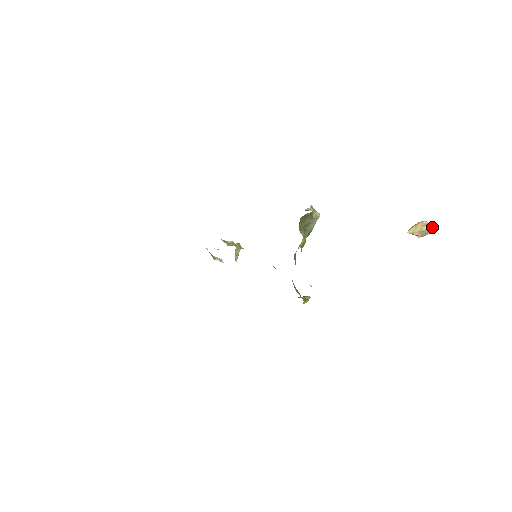
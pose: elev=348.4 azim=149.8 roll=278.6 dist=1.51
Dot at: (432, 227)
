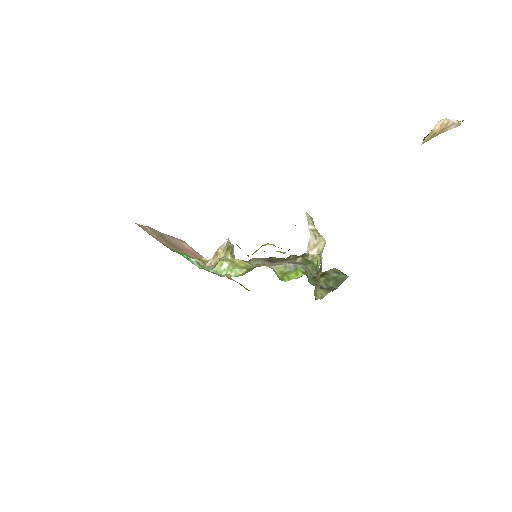
Dot at: (454, 126)
